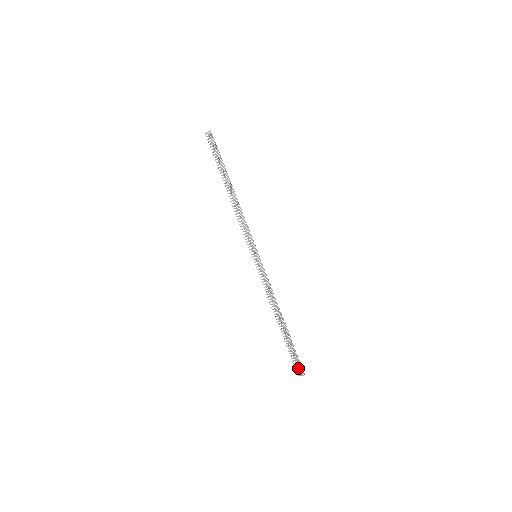
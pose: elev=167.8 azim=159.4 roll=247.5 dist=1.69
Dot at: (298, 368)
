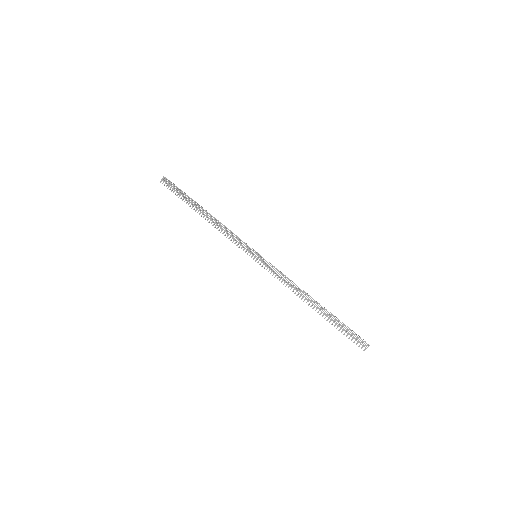
Dot at: (358, 342)
